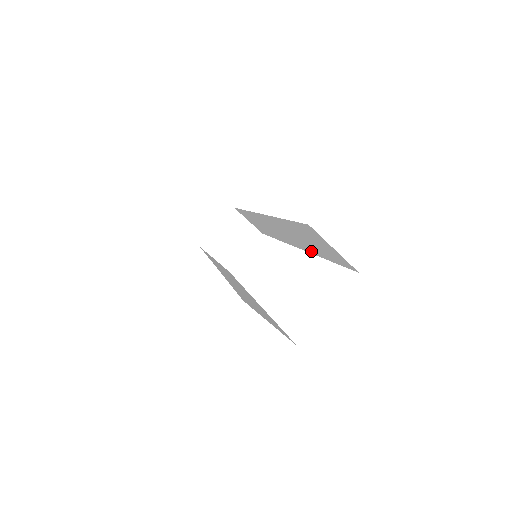
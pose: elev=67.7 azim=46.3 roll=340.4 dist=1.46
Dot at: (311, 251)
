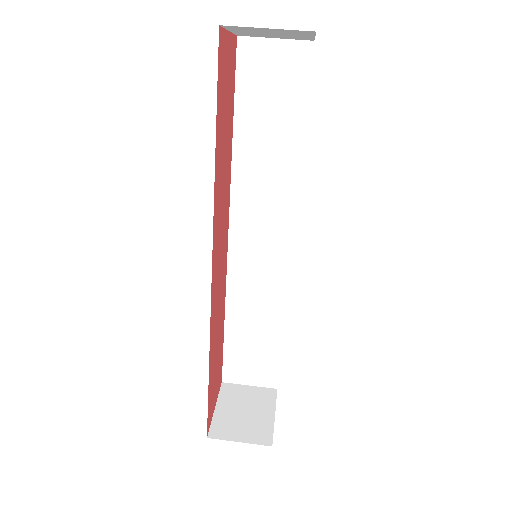
Dot at: (293, 172)
